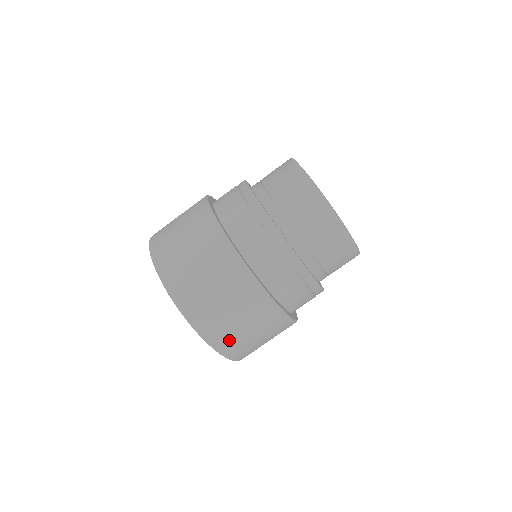
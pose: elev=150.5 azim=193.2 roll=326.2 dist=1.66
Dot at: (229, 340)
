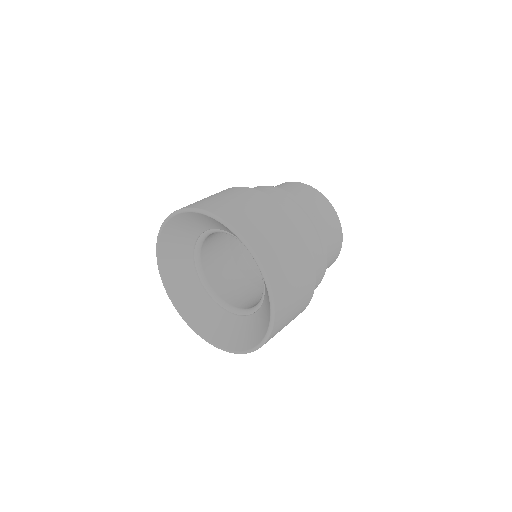
Dot at: (281, 324)
